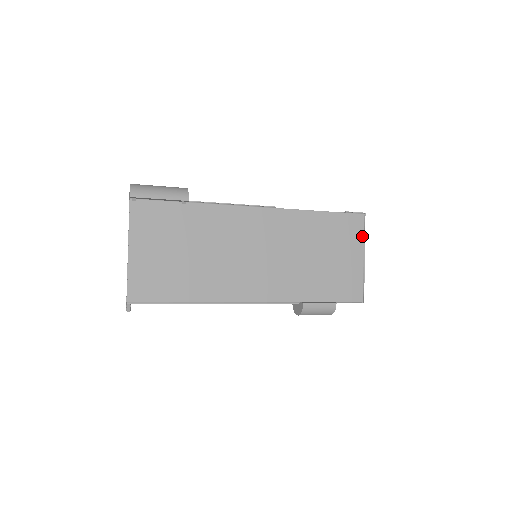
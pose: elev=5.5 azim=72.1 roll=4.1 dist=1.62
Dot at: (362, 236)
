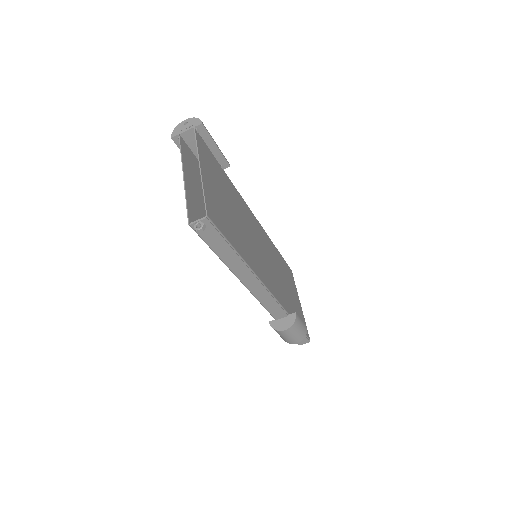
Dot at: (295, 286)
